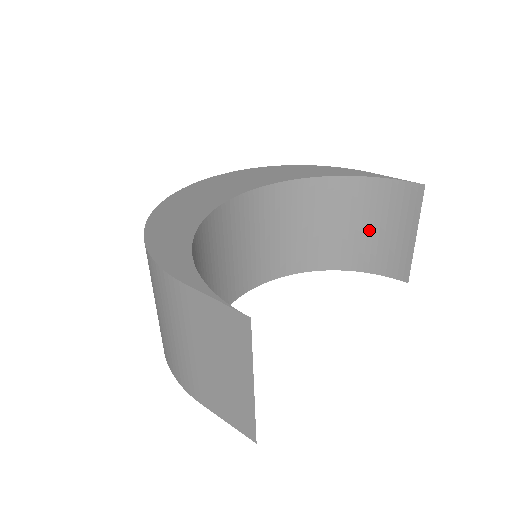
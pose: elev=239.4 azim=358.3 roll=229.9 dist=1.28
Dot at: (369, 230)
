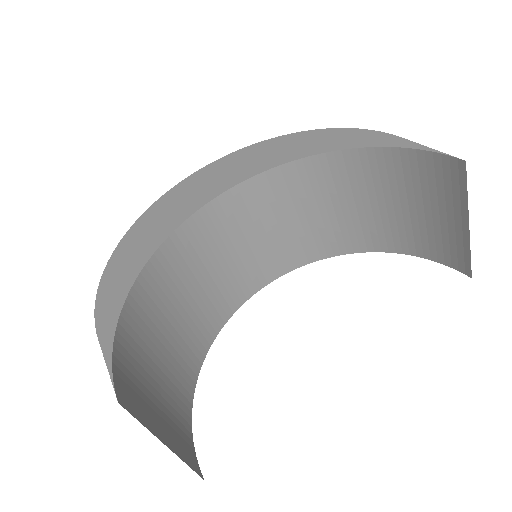
Dot at: (412, 211)
